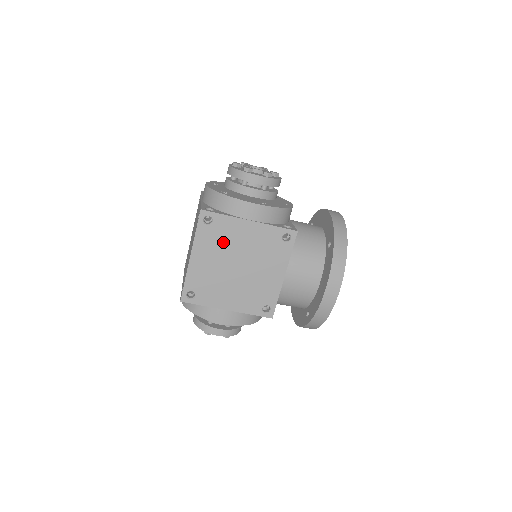
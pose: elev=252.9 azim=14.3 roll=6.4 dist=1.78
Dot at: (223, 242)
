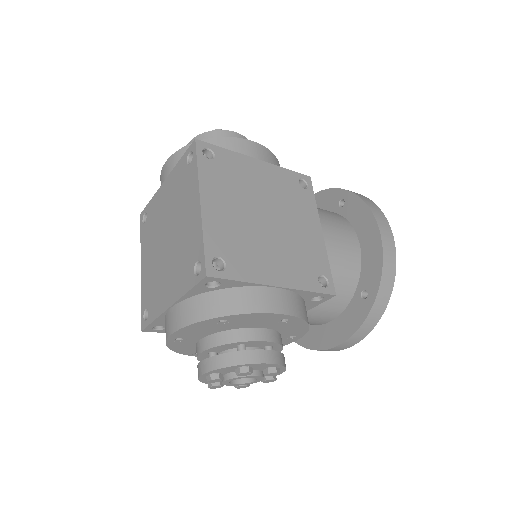
Dot at: (236, 184)
